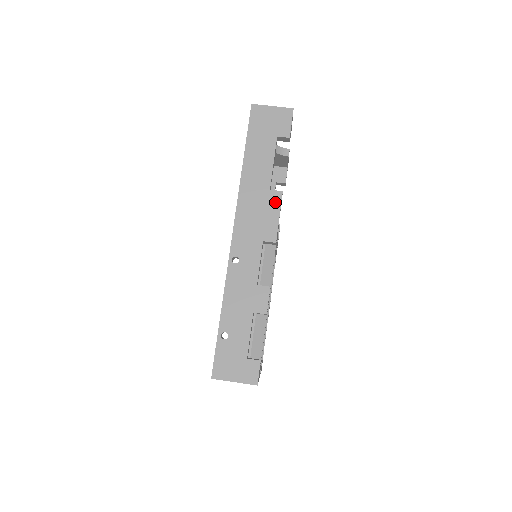
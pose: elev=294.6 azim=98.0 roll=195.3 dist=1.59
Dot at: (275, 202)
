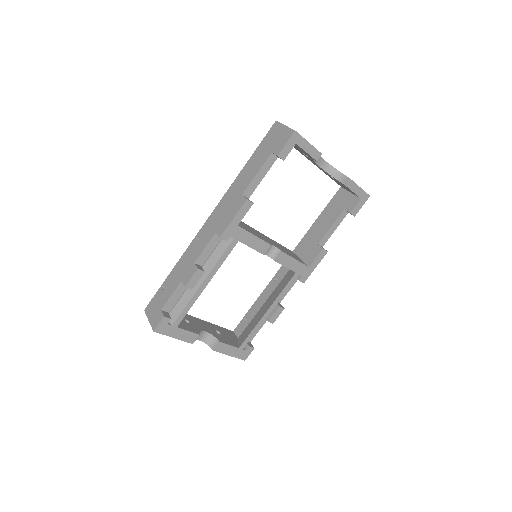
Dot at: (238, 206)
